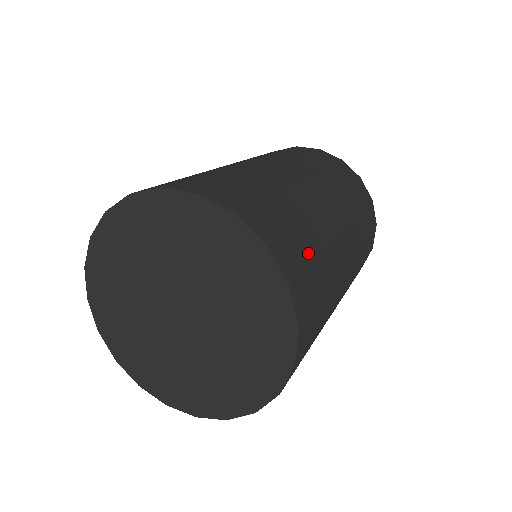
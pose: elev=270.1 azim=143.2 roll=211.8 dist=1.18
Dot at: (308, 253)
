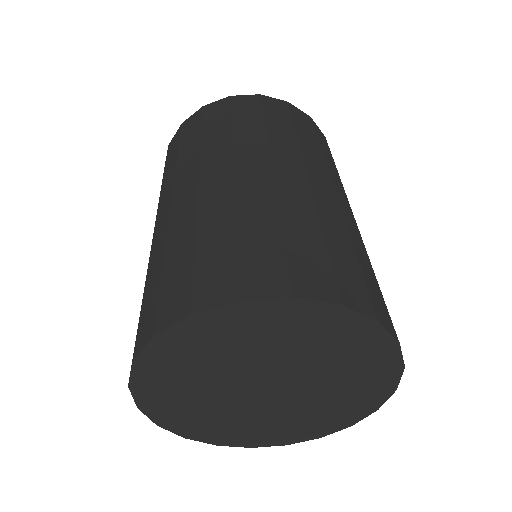
Dot at: (374, 282)
